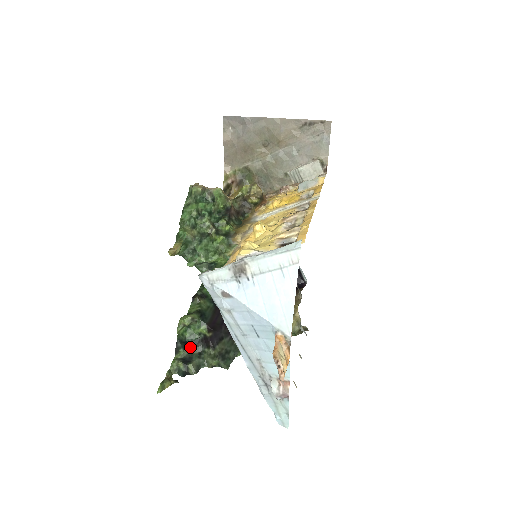
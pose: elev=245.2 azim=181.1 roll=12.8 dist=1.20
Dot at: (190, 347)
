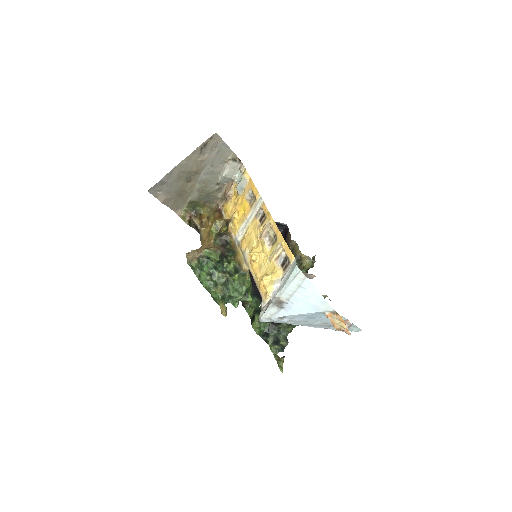
Dot at: (270, 333)
